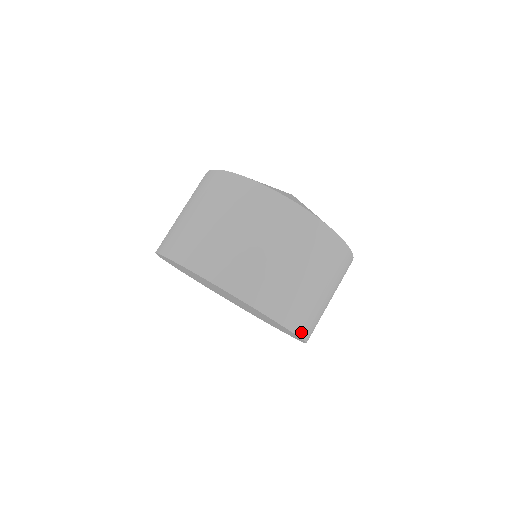
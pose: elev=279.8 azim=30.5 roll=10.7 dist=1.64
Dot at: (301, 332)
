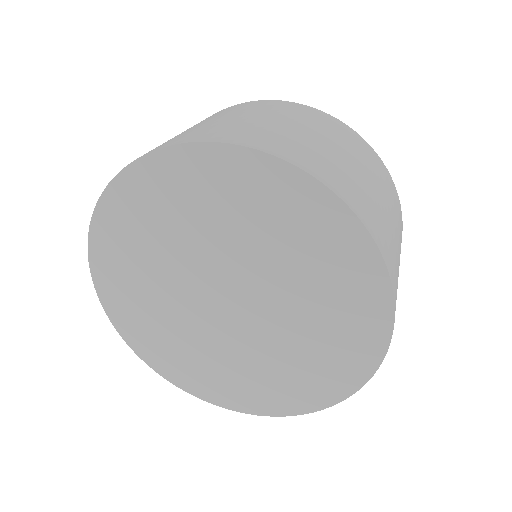
Dot at: (276, 153)
